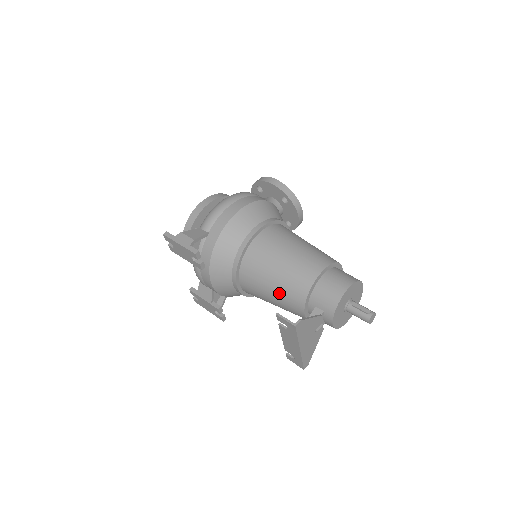
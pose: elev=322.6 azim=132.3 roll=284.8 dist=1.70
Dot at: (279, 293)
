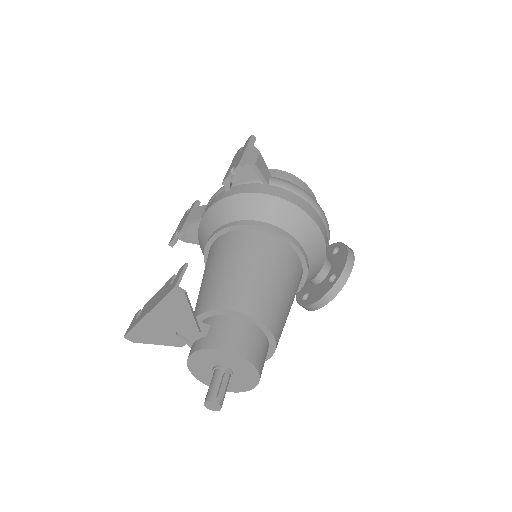
Dot at: (217, 279)
